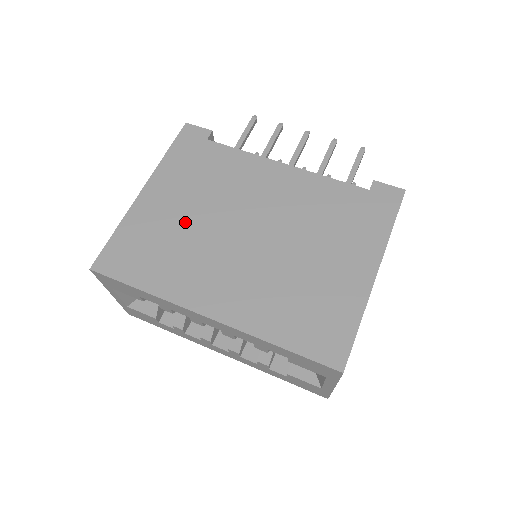
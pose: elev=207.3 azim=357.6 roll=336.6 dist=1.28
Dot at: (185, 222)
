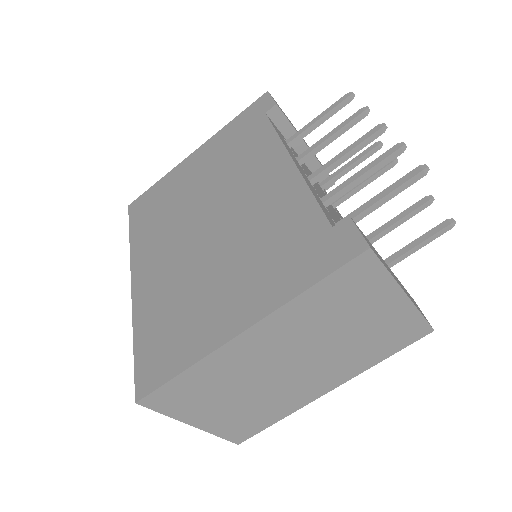
Dot at: (188, 192)
